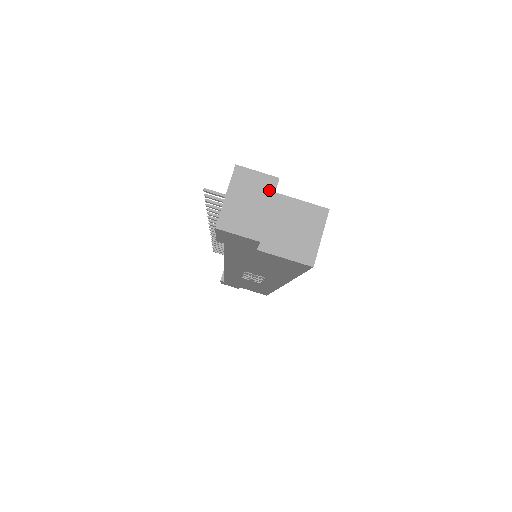
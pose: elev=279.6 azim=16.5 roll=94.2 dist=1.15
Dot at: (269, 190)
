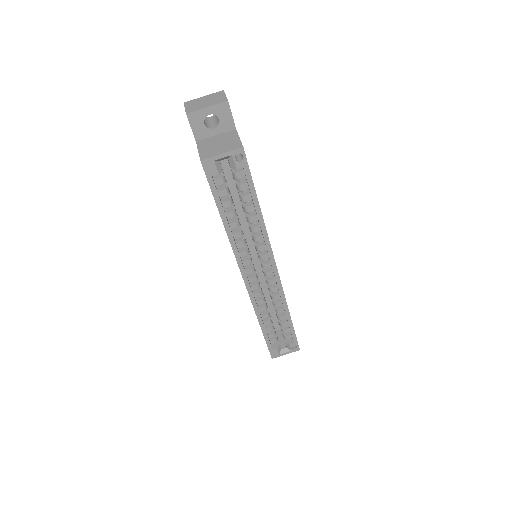
Dot at: (218, 102)
